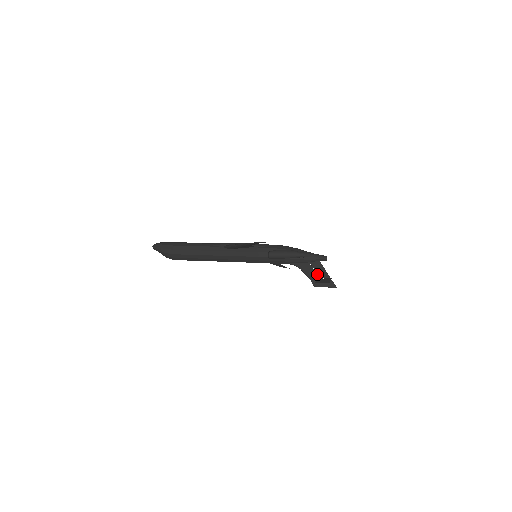
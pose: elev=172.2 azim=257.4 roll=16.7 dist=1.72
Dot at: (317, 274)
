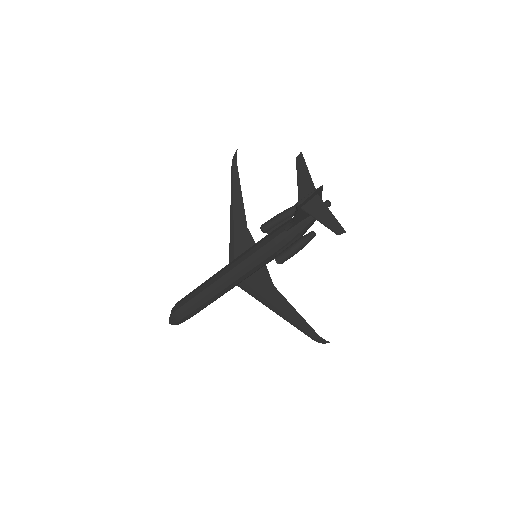
Dot at: occluded
